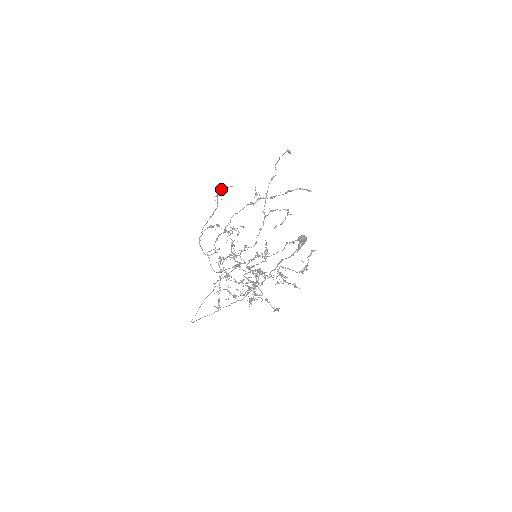
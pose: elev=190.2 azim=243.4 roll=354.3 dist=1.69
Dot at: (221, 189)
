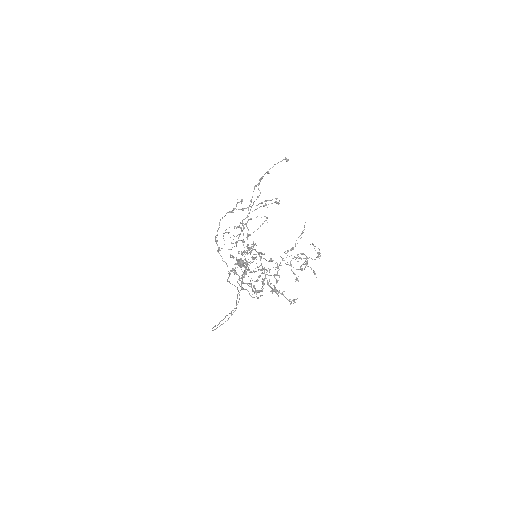
Dot at: occluded
